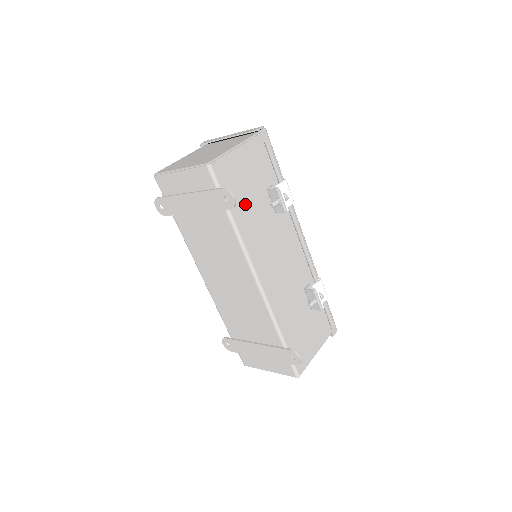
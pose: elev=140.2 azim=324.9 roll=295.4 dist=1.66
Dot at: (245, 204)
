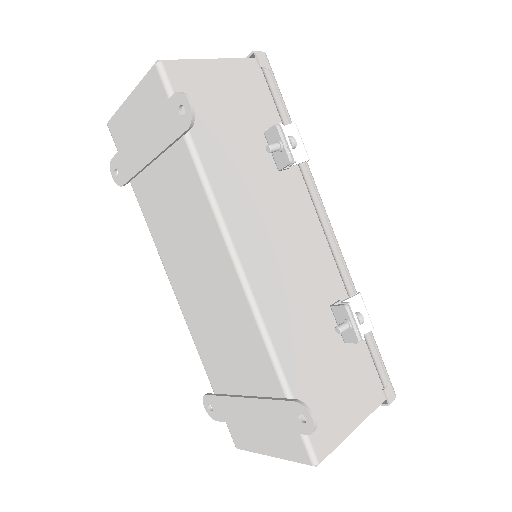
Dot at: (222, 139)
